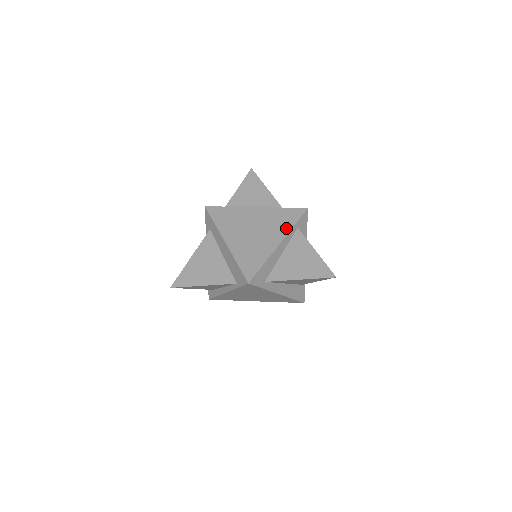
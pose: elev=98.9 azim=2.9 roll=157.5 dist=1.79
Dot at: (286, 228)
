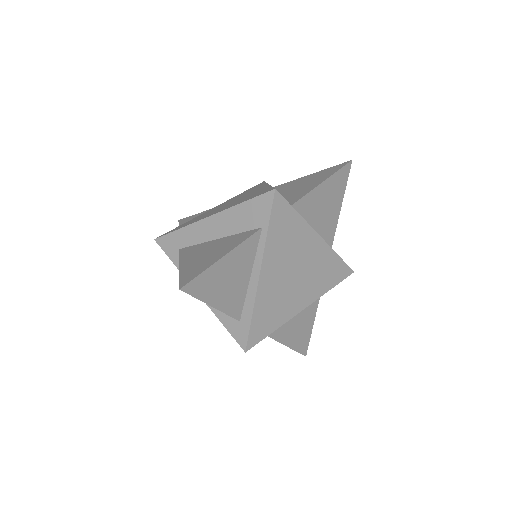
Dot at: occluded
